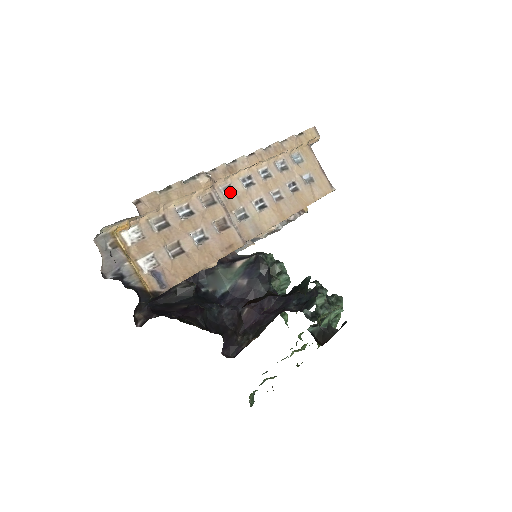
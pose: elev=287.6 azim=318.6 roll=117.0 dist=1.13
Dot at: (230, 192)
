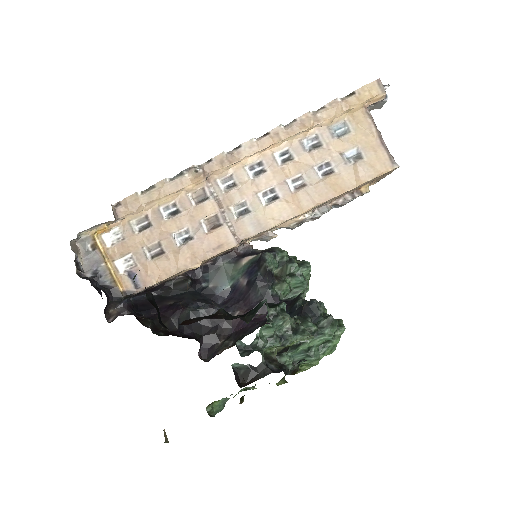
Dot at: (231, 184)
